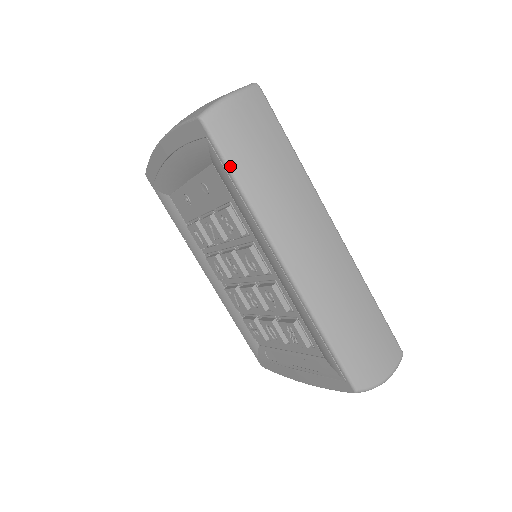
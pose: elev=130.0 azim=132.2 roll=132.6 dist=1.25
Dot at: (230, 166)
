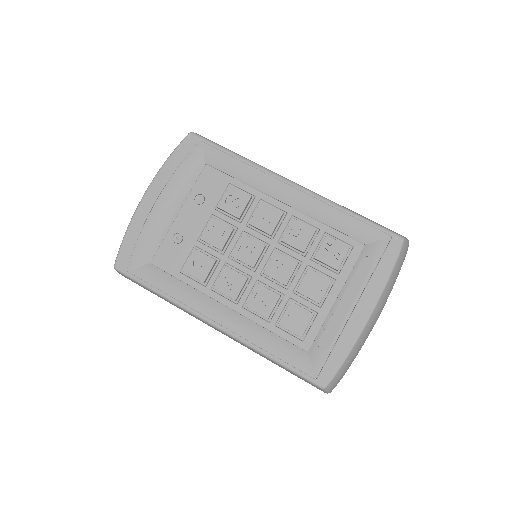
Dot at: (224, 147)
